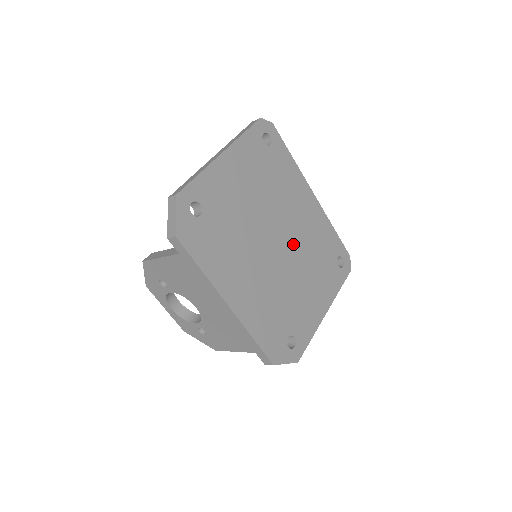
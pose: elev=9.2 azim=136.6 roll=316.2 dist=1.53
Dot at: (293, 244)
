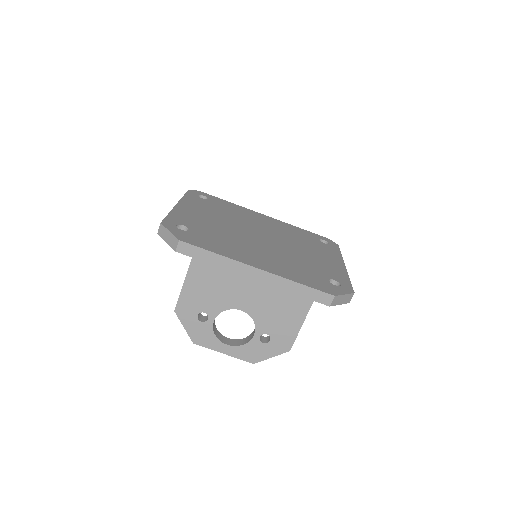
Dot at: (276, 237)
